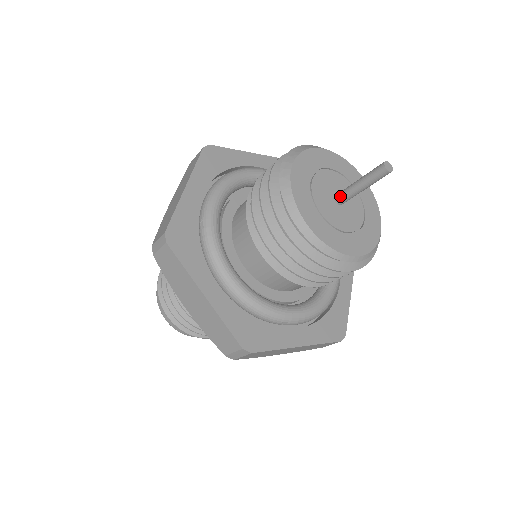
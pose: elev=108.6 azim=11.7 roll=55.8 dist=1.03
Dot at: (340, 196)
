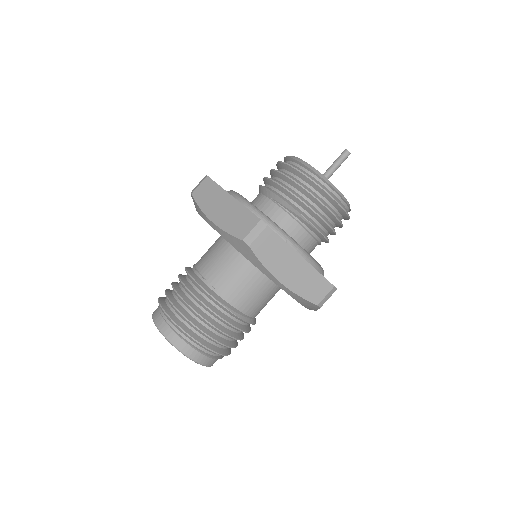
Dot at: occluded
